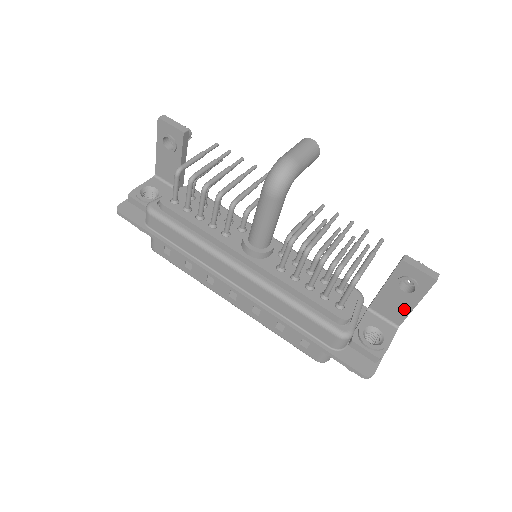
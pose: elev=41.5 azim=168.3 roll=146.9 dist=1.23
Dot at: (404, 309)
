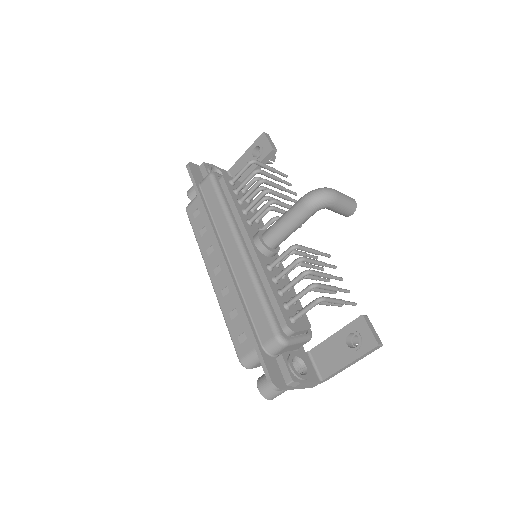
Dot at: (337, 364)
